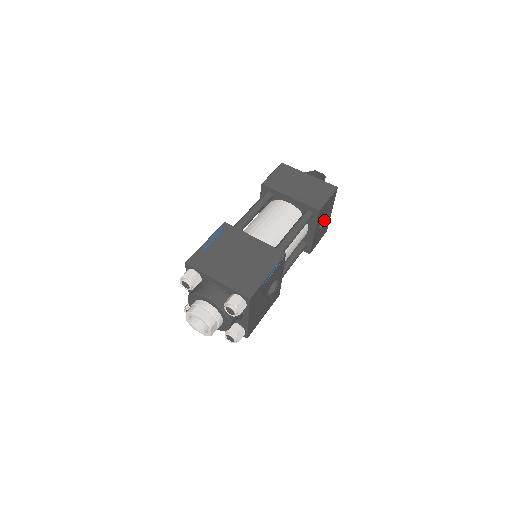
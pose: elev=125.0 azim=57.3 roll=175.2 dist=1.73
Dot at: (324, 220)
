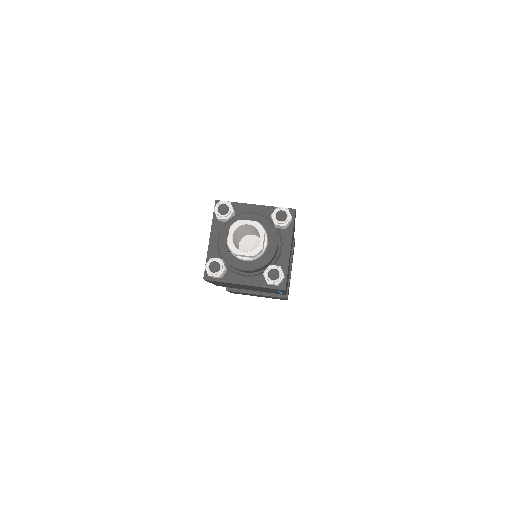
Dot at: occluded
